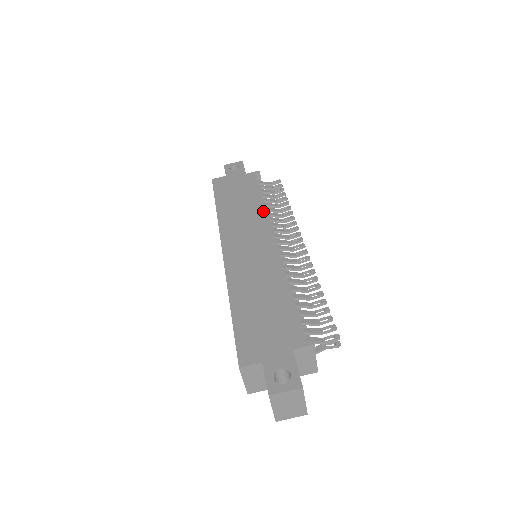
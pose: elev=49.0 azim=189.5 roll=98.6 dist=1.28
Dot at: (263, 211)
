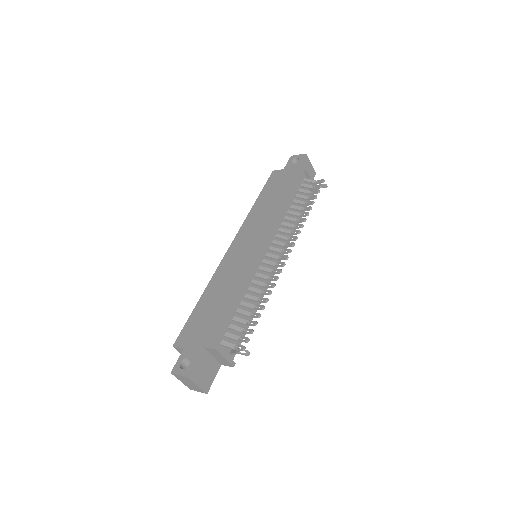
Dot at: (277, 216)
